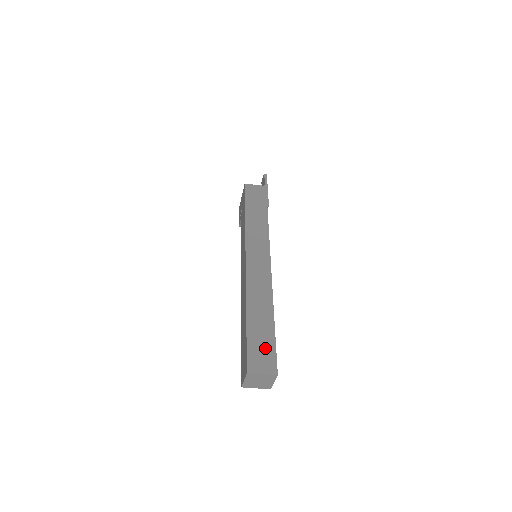
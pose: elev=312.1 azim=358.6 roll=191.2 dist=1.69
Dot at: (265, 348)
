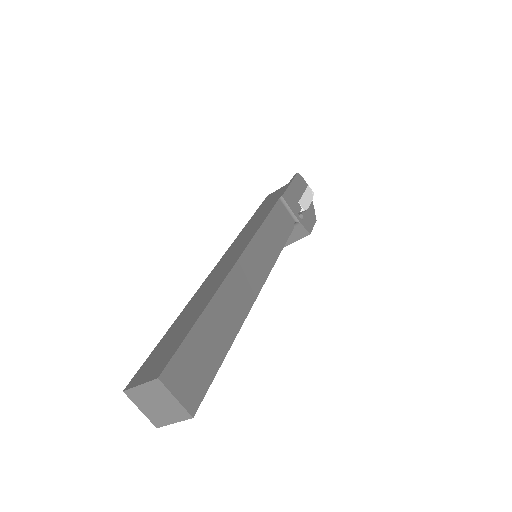
Dot at: (168, 348)
